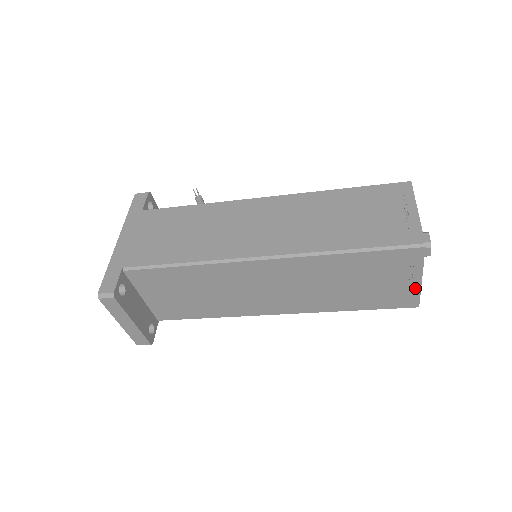
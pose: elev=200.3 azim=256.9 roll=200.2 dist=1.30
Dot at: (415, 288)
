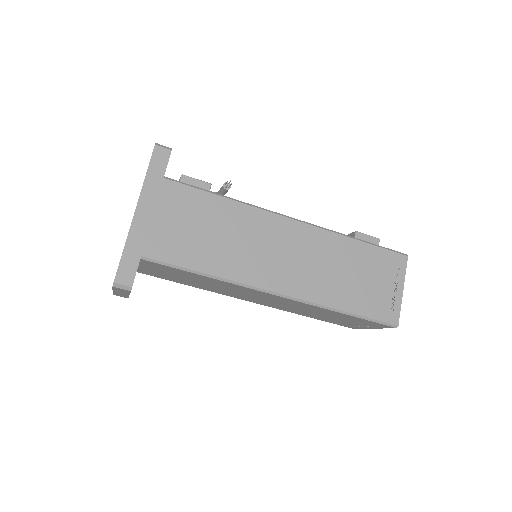
Dot at: (364, 328)
